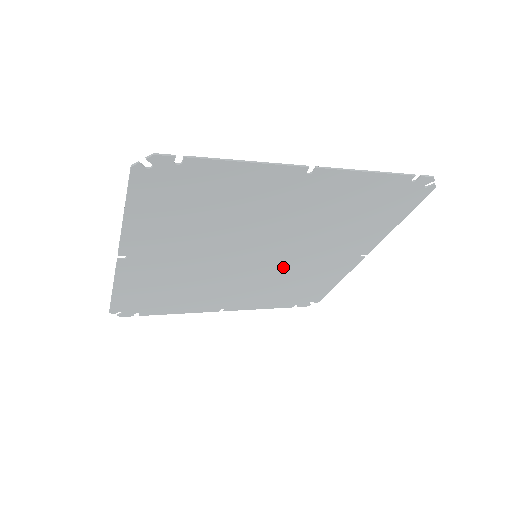
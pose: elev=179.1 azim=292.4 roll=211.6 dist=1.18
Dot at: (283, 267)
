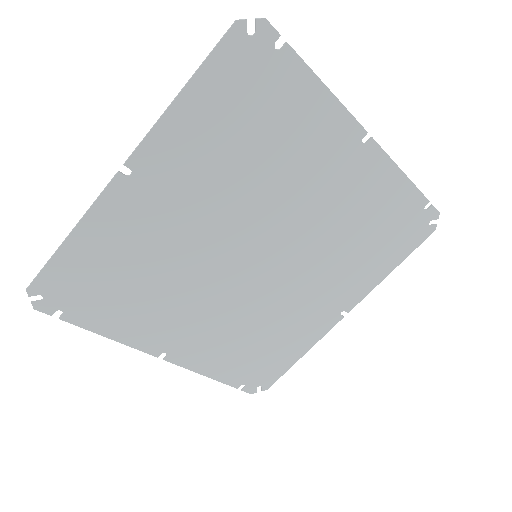
Dot at: (269, 294)
